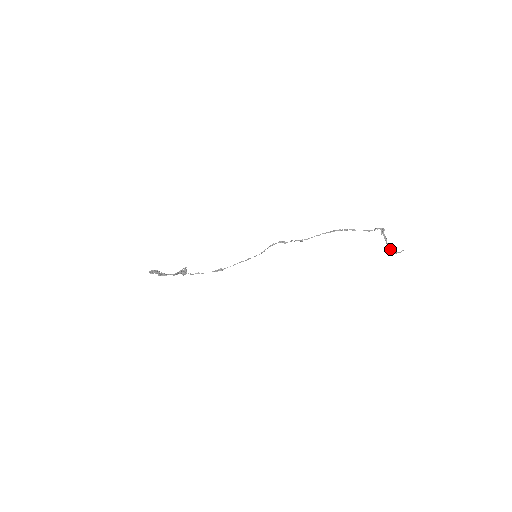
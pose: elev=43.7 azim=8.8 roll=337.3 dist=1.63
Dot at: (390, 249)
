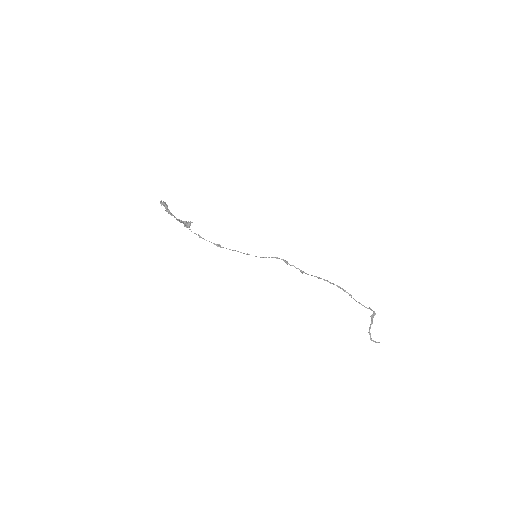
Dot at: (369, 333)
